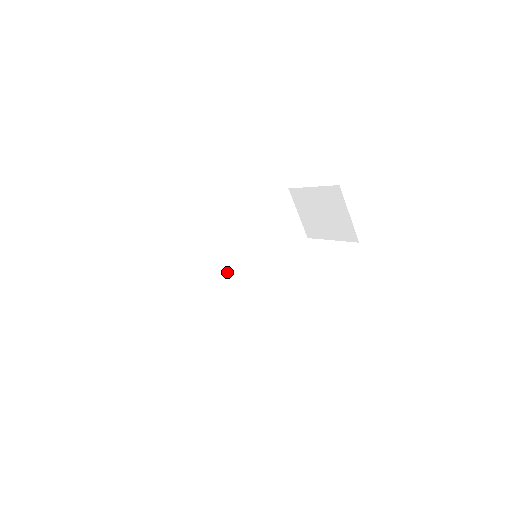
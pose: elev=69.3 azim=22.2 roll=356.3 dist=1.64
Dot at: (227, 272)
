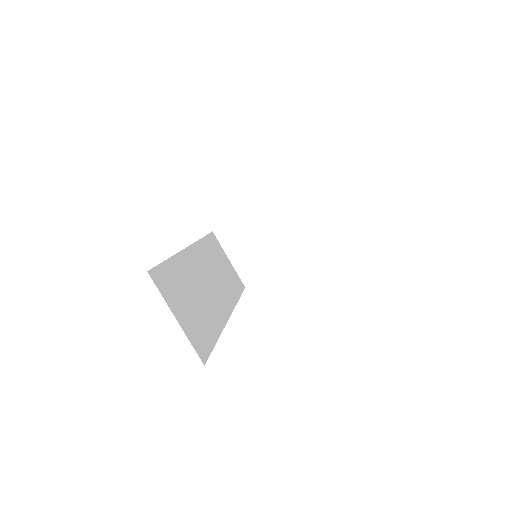
Dot at: (214, 303)
